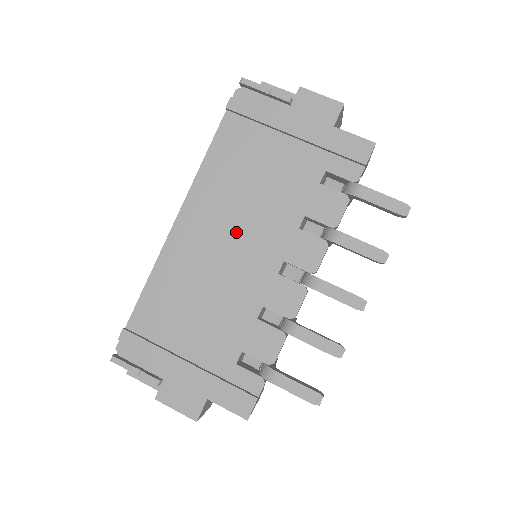
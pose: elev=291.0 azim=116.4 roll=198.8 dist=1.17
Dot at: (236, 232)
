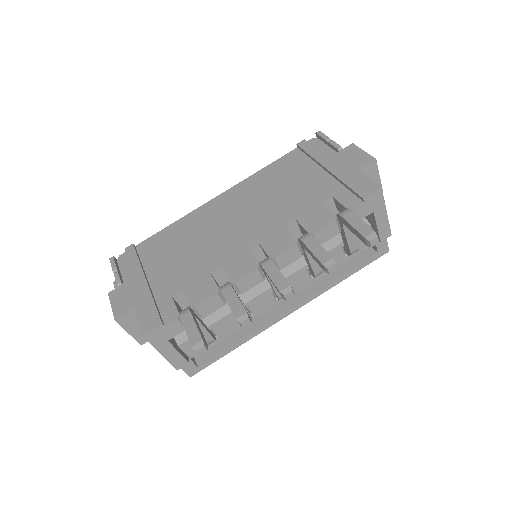
Dot at: (244, 215)
